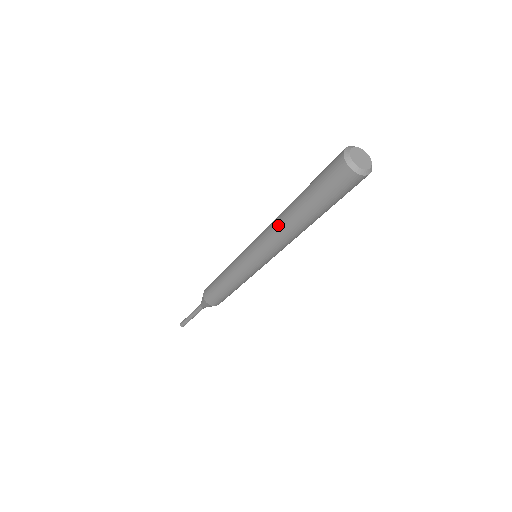
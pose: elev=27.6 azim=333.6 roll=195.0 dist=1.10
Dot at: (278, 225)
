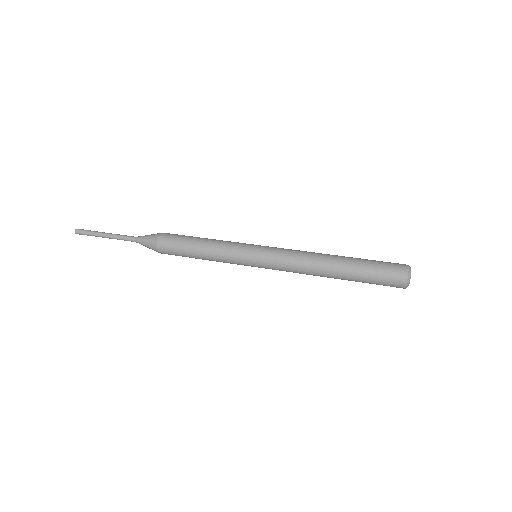
Dot at: (313, 275)
